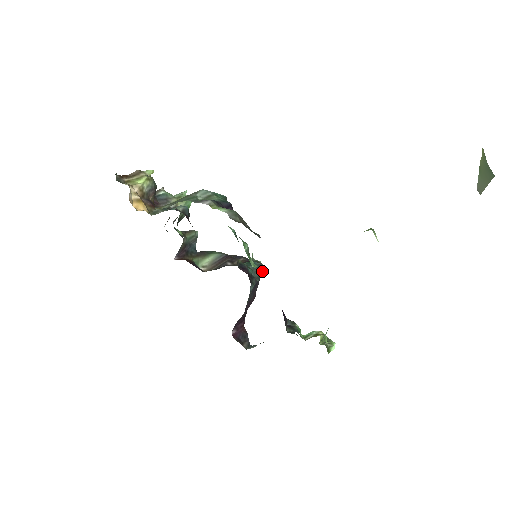
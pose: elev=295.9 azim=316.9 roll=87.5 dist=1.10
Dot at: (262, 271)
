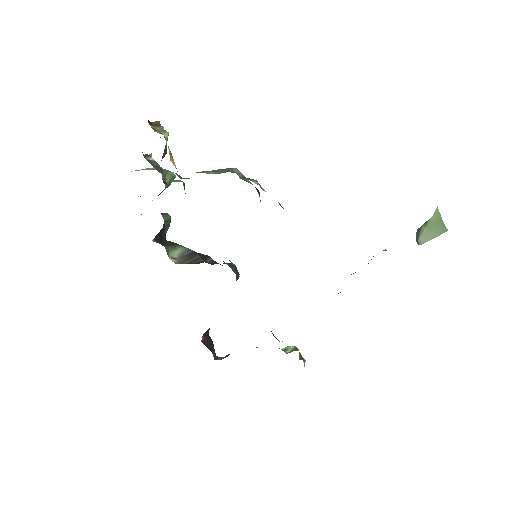
Dot at: occluded
